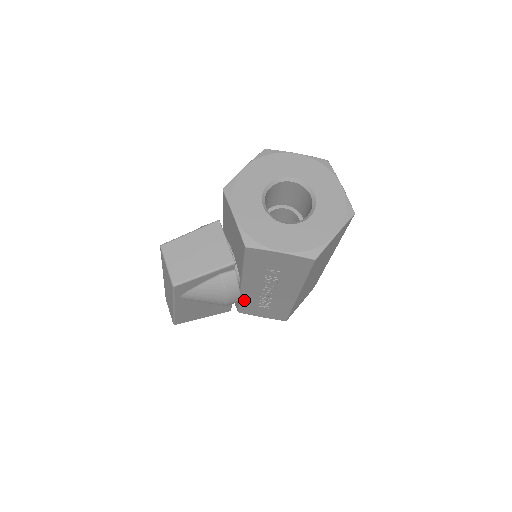
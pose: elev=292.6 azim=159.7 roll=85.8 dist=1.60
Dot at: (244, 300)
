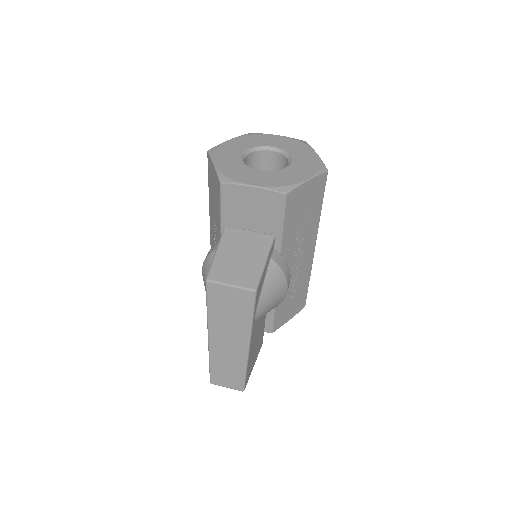
Dot at: occluded
